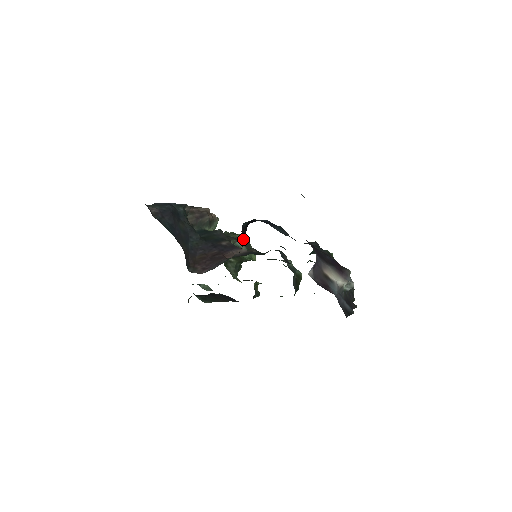
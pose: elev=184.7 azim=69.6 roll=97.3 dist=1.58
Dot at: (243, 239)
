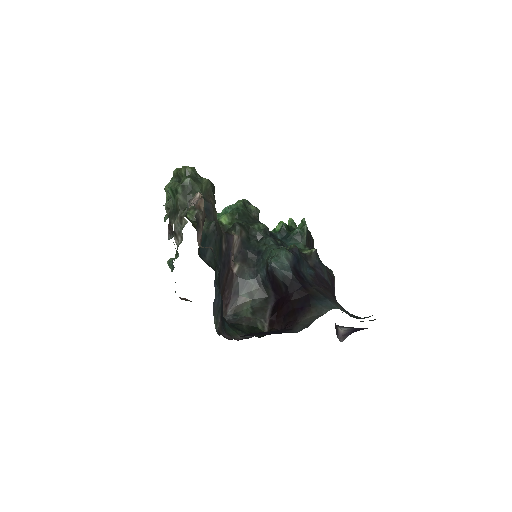
Dot at: (276, 287)
